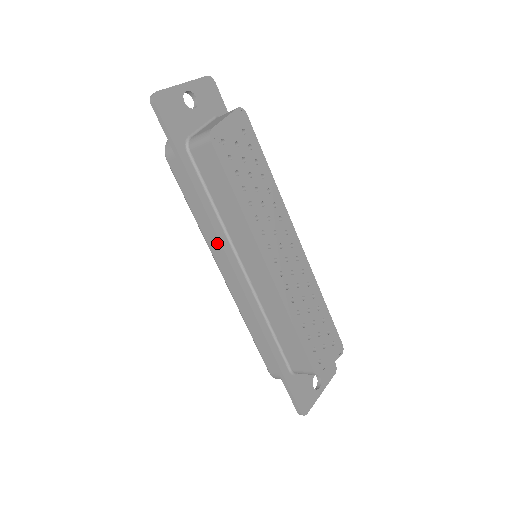
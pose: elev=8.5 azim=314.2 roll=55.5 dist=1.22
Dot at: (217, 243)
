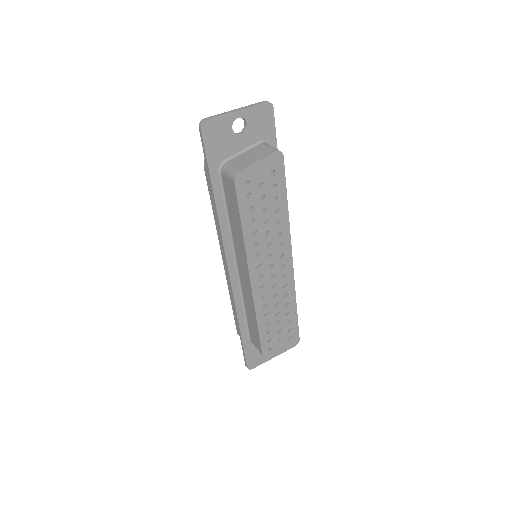
Dot at: (222, 244)
